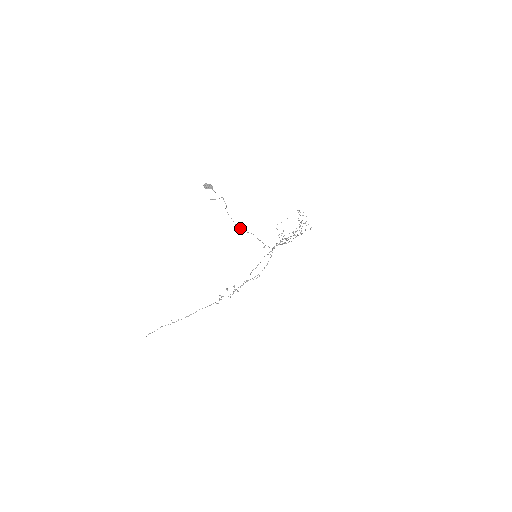
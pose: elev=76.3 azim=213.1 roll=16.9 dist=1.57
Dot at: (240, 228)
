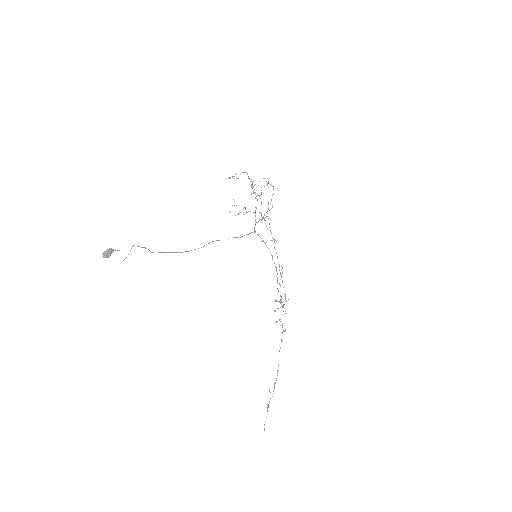
Dot at: occluded
